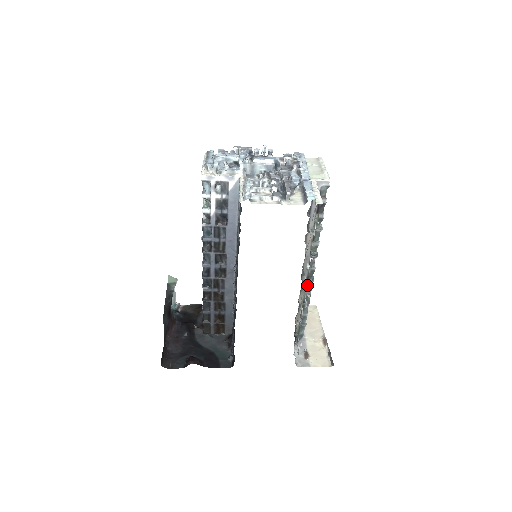
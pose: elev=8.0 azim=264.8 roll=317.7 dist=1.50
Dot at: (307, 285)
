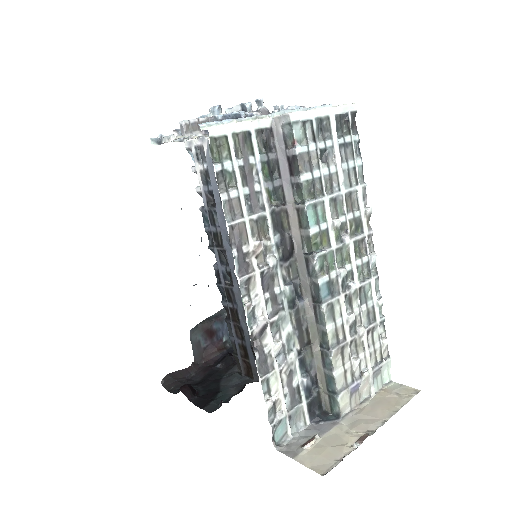
Dot at: (316, 312)
